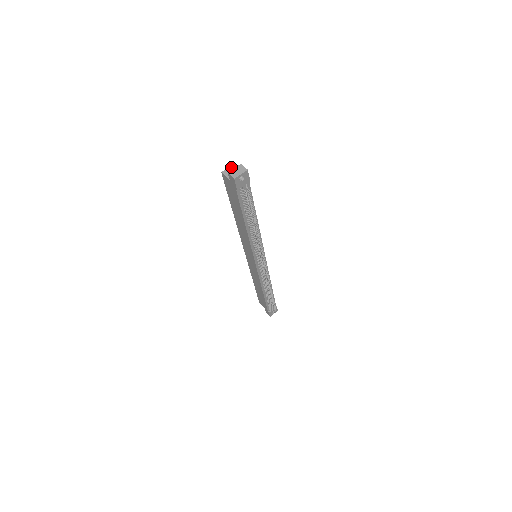
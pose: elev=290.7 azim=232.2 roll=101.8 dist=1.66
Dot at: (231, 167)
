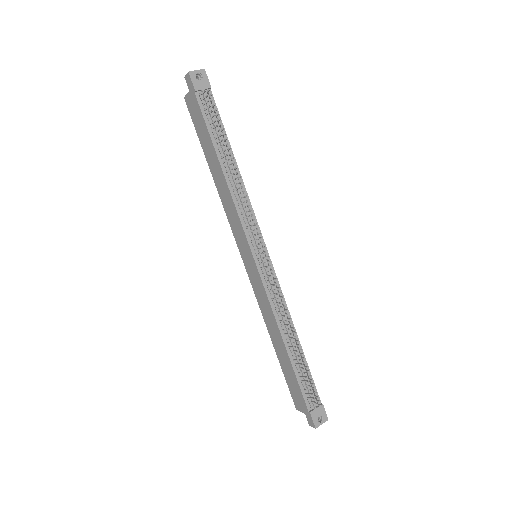
Dot at: occluded
